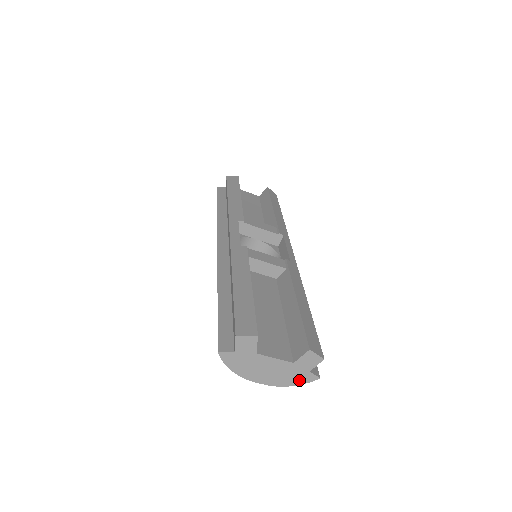
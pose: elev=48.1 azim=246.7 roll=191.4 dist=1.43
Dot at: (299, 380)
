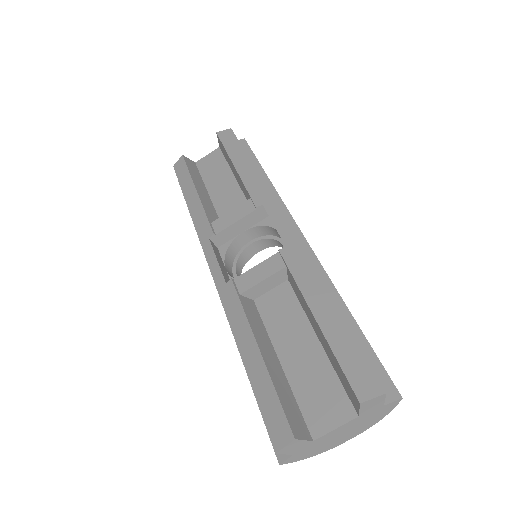
Dot at: (383, 413)
